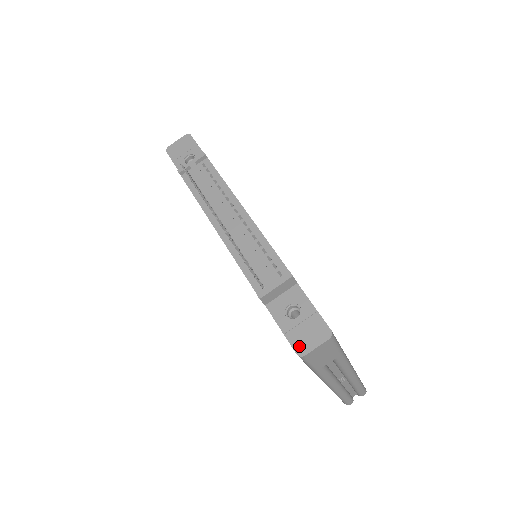
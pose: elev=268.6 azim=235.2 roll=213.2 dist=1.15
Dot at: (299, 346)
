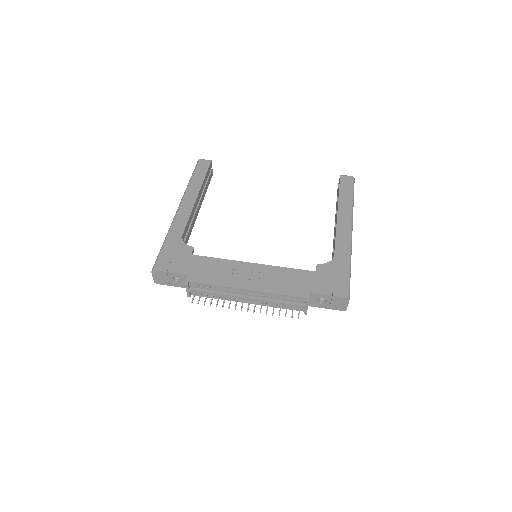
Dot at: (340, 309)
